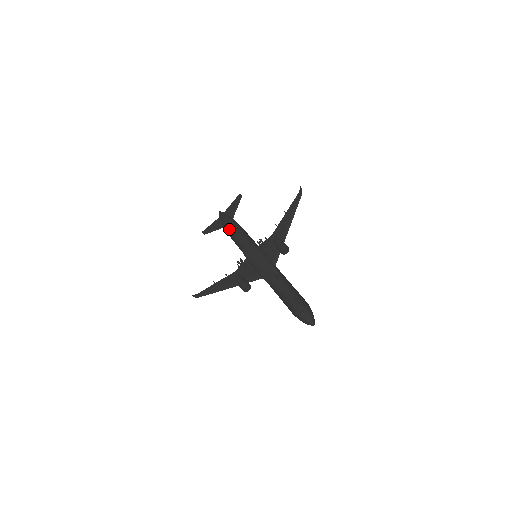
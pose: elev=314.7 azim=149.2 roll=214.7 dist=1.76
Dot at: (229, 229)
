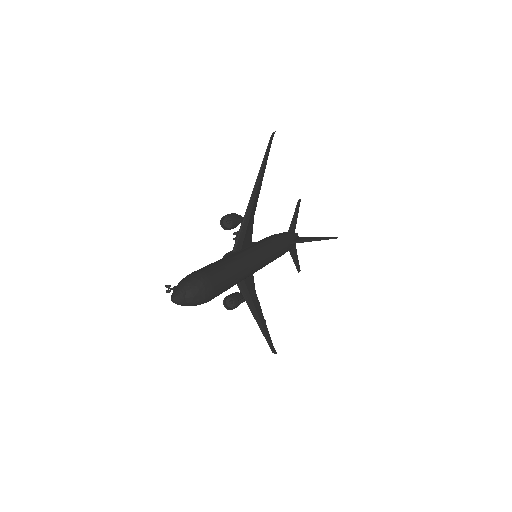
Dot at: occluded
